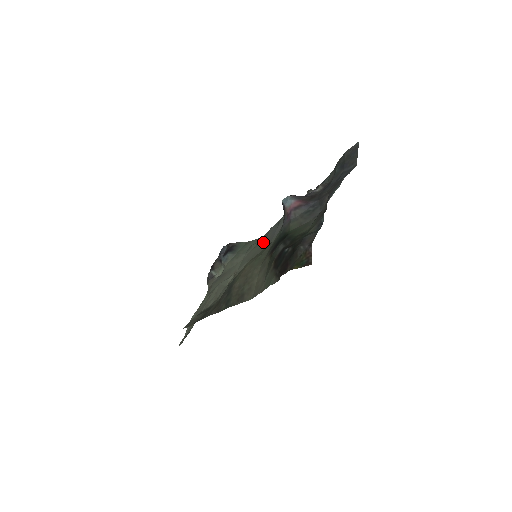
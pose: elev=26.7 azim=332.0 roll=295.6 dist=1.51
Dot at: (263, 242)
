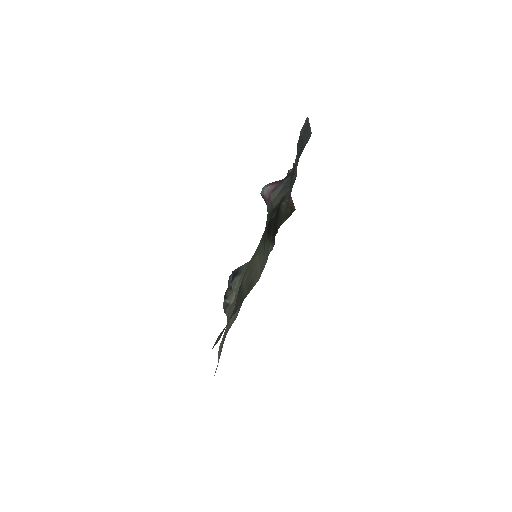
Dot at: occluded
